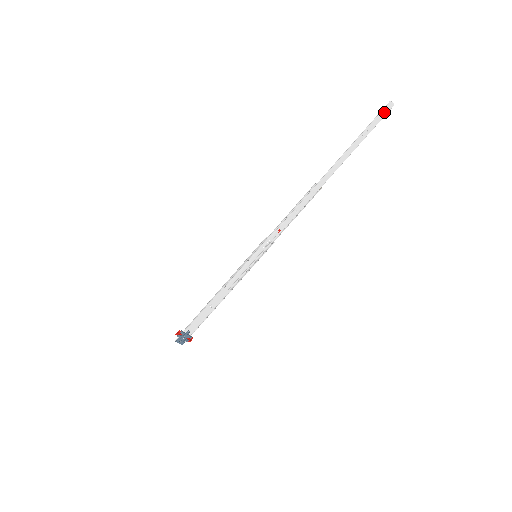
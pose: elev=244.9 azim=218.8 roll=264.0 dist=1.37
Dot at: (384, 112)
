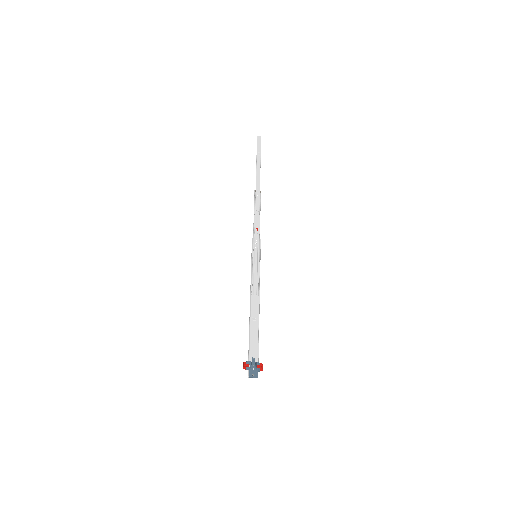
Dot at: (259, 141)
